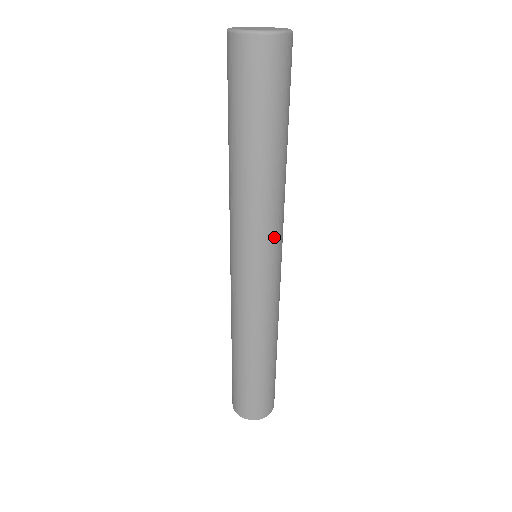
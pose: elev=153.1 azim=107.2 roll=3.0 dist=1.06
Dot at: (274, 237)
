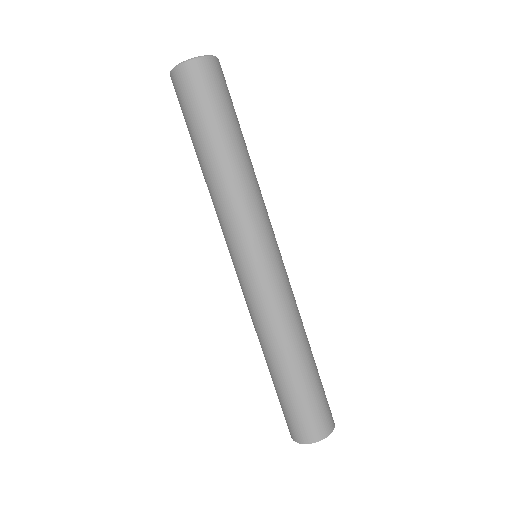
Dot at: occluded
